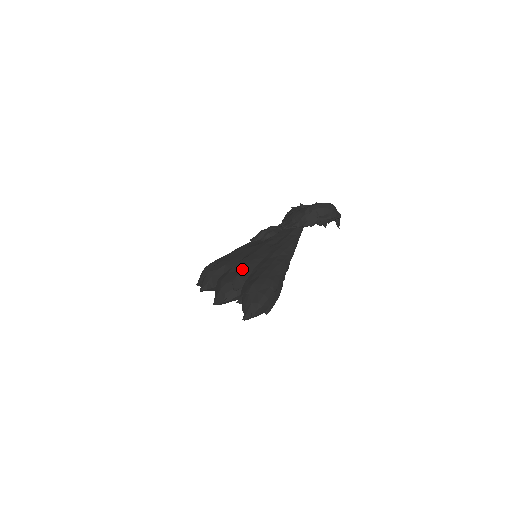
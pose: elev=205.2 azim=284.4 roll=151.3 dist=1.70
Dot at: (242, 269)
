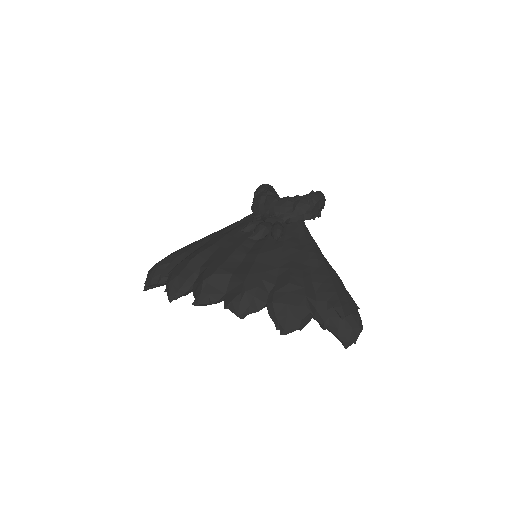
Dot at: (304, 286)
